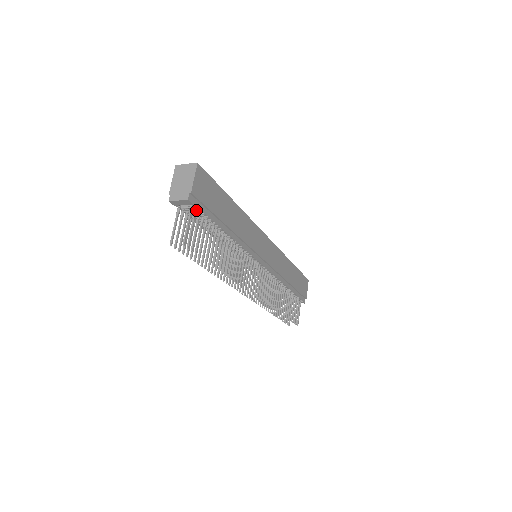
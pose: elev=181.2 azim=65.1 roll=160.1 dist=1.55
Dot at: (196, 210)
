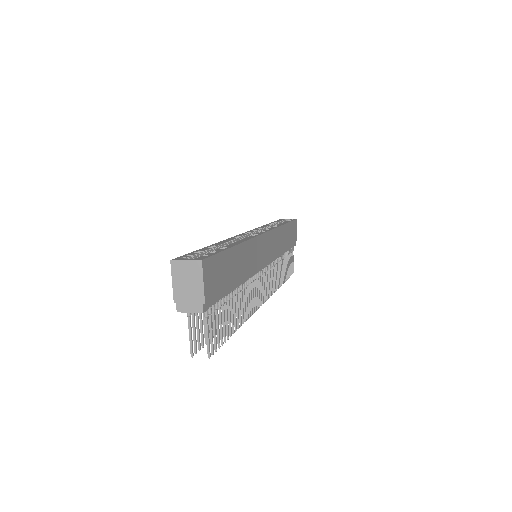
Dot at: (210, 307)
